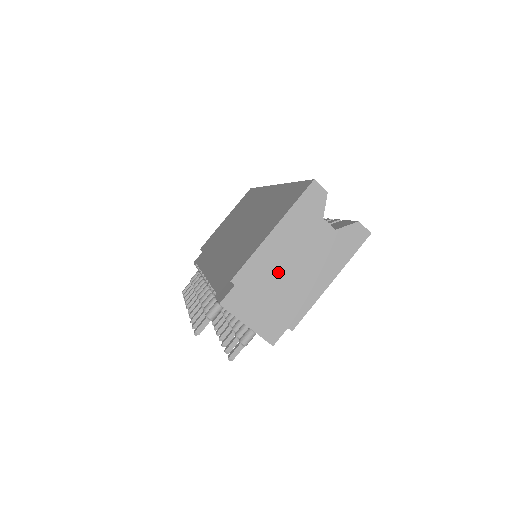
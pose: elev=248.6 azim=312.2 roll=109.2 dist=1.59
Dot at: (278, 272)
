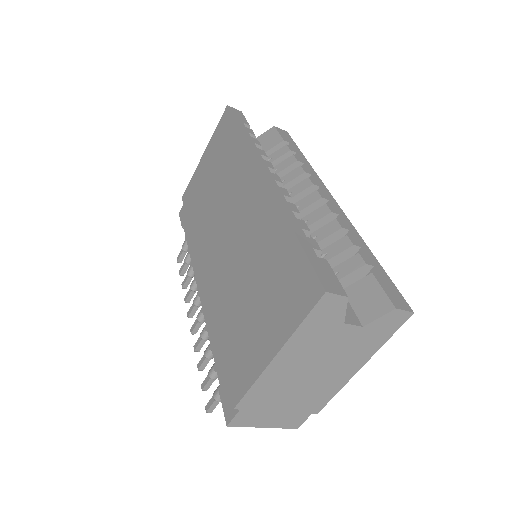
Dot at: (291, 384)
